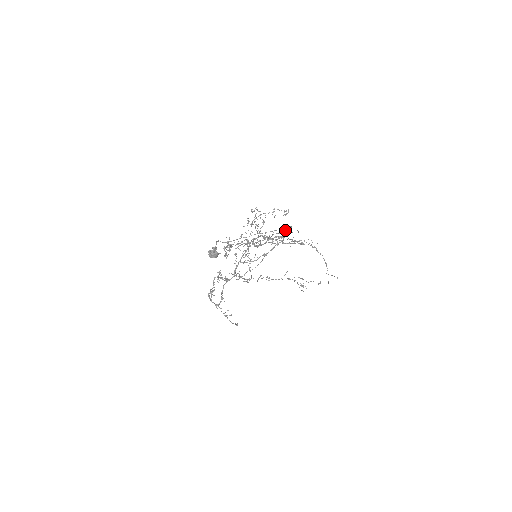
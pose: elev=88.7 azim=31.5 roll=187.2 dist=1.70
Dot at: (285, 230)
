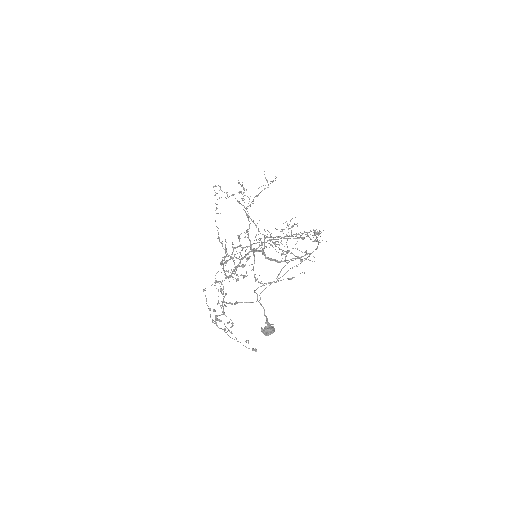
Dot at: occluded
